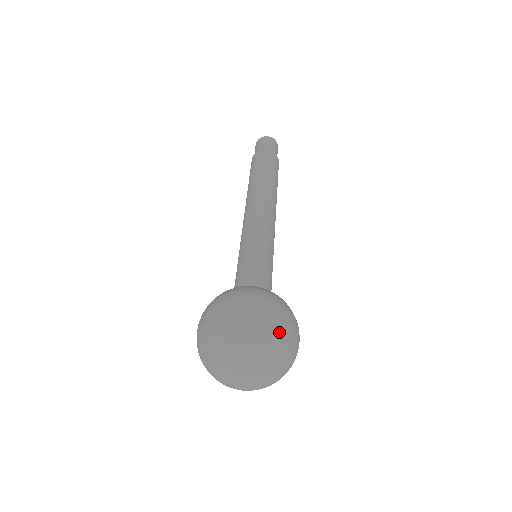
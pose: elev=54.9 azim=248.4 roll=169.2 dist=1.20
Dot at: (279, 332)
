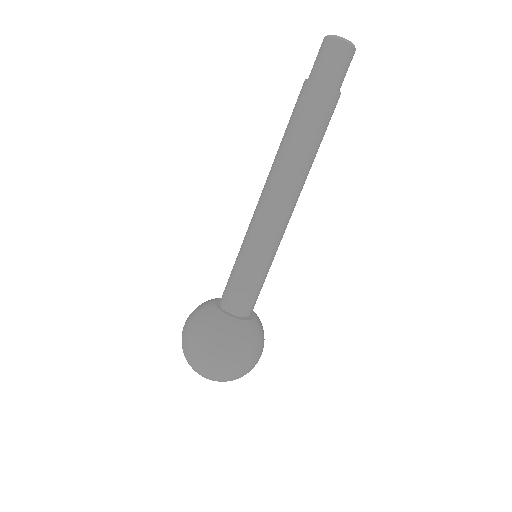
Dot at: (234, 375)
